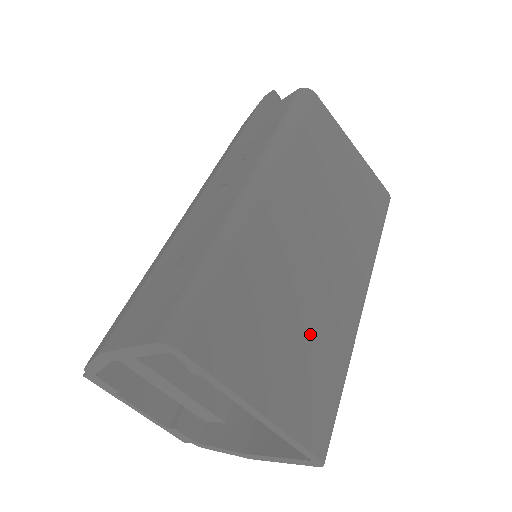
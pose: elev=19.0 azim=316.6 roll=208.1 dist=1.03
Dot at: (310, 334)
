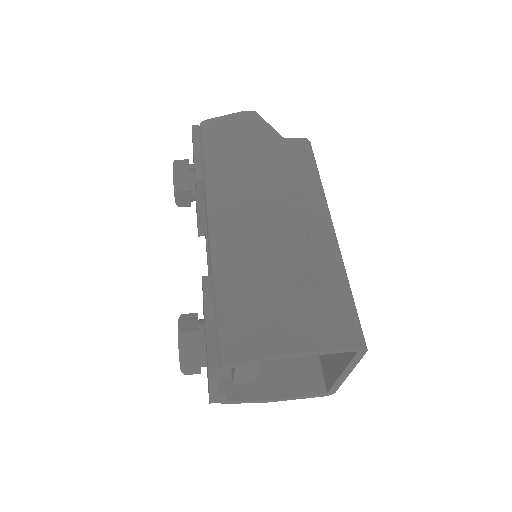
Dot at: occluded
